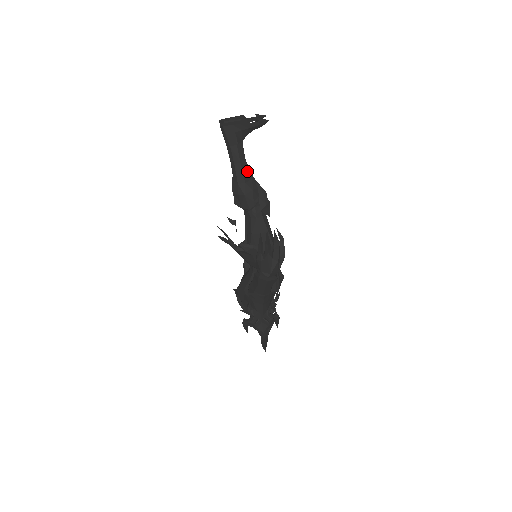
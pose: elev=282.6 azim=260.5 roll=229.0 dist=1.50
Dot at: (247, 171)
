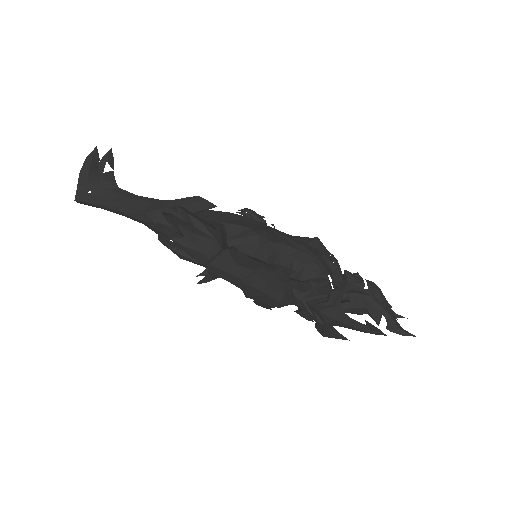
Dot at: (137, 203)
